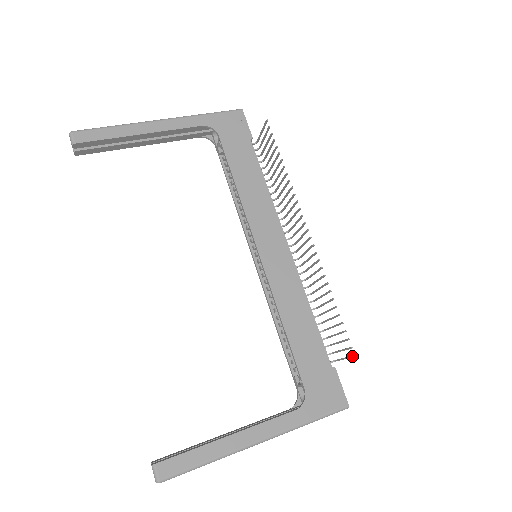
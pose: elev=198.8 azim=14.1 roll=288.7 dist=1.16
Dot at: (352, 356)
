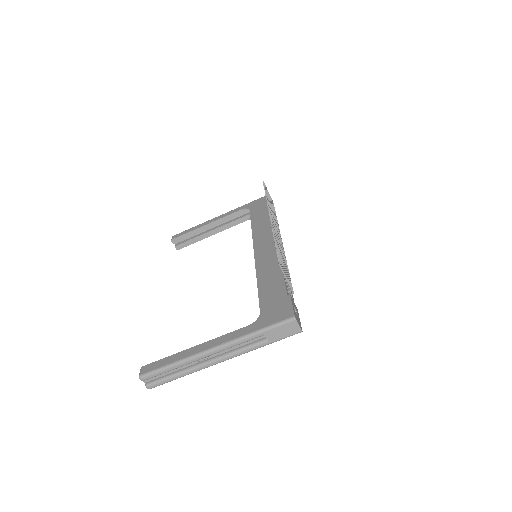
Dot at: occluded
